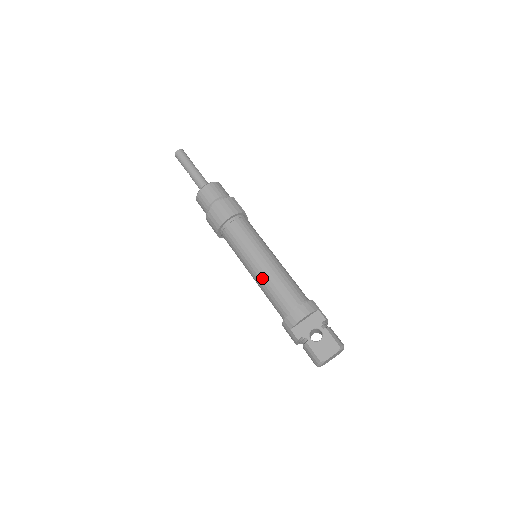
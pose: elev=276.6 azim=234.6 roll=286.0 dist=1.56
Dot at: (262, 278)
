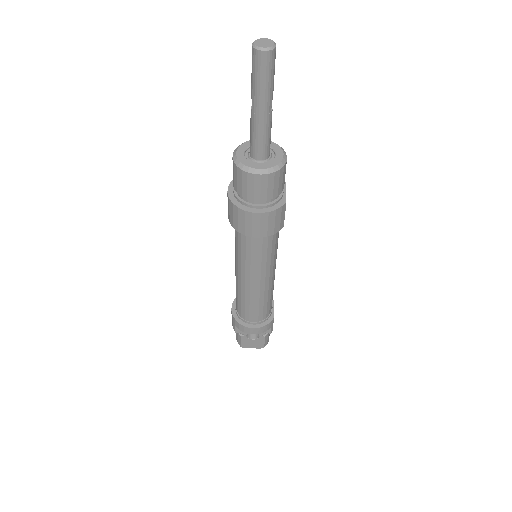
Dot at: (243, 291)
